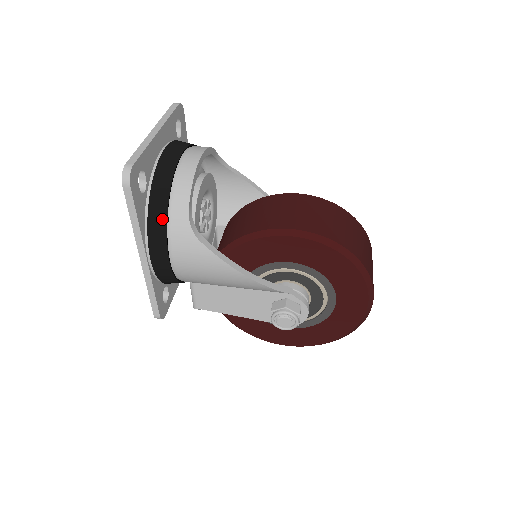
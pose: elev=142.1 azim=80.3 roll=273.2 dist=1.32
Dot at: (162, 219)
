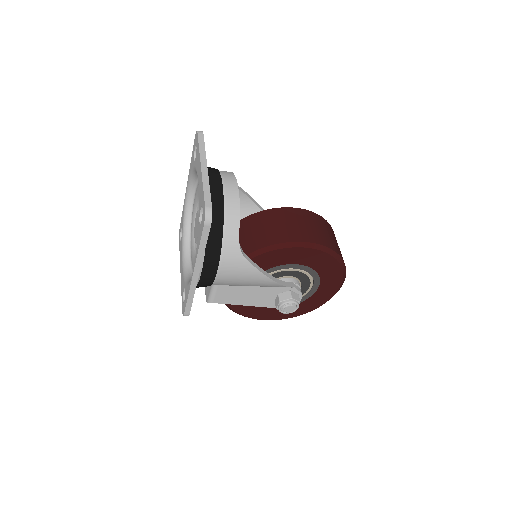
Dot at: (218, 244)
